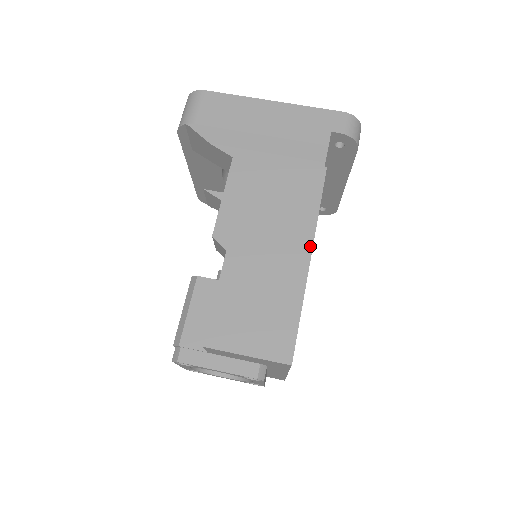
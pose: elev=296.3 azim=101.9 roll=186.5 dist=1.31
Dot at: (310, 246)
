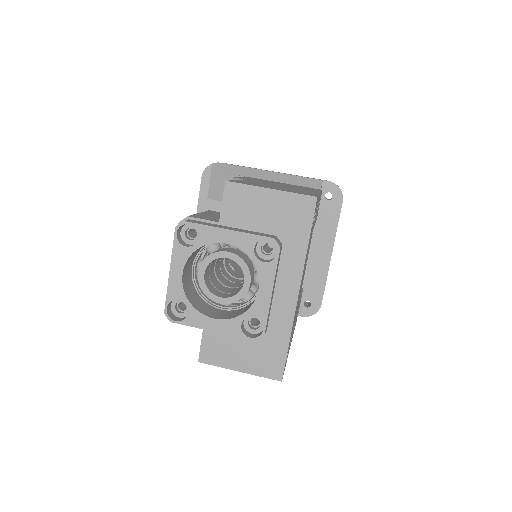
Dot at: occluded
